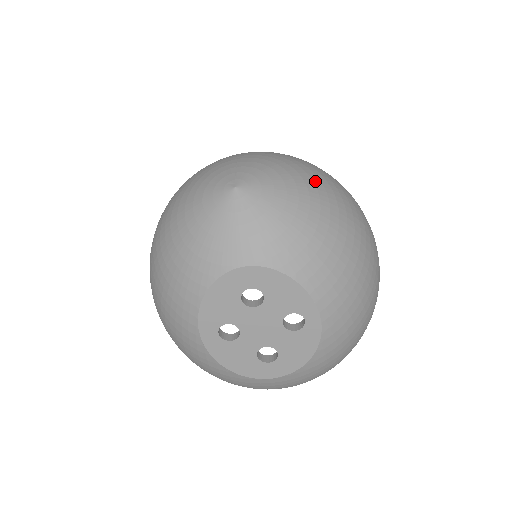
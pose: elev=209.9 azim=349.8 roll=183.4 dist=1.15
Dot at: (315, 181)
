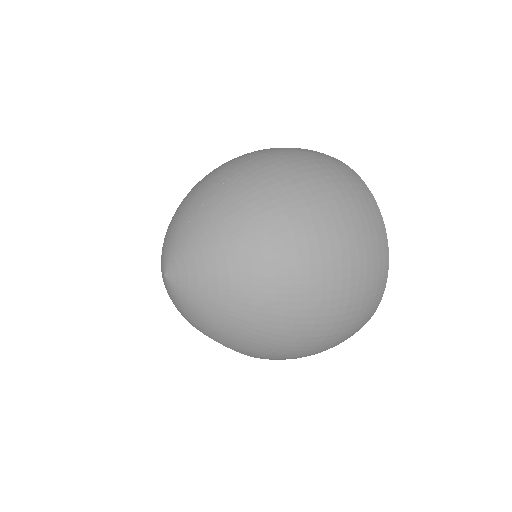
Dot at: (232, 278)
